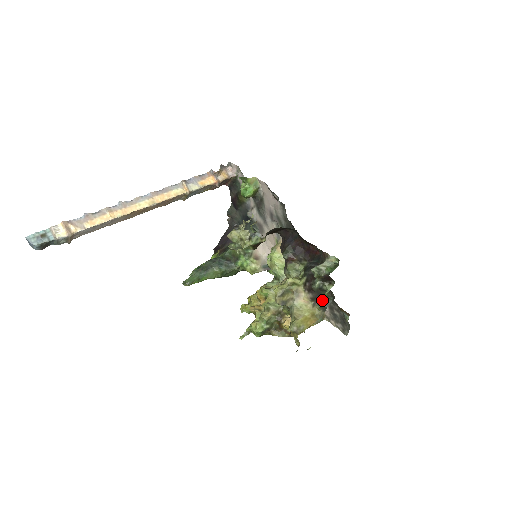
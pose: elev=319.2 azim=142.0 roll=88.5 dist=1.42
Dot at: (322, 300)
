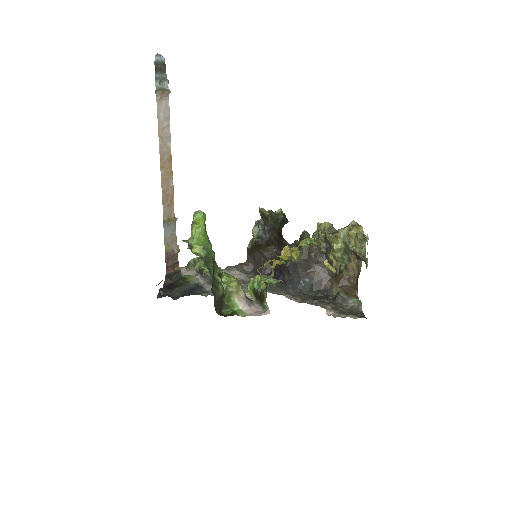
Dot at: occluded
